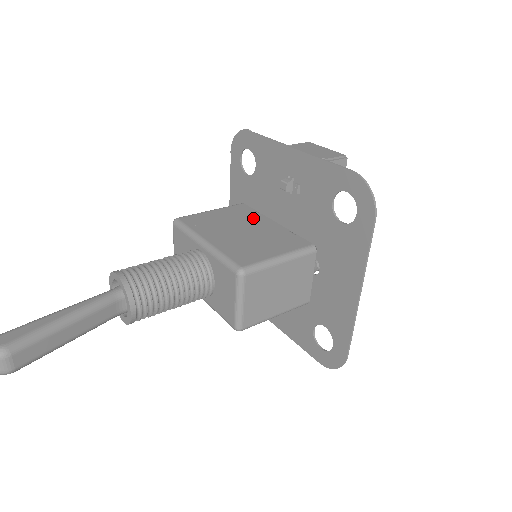
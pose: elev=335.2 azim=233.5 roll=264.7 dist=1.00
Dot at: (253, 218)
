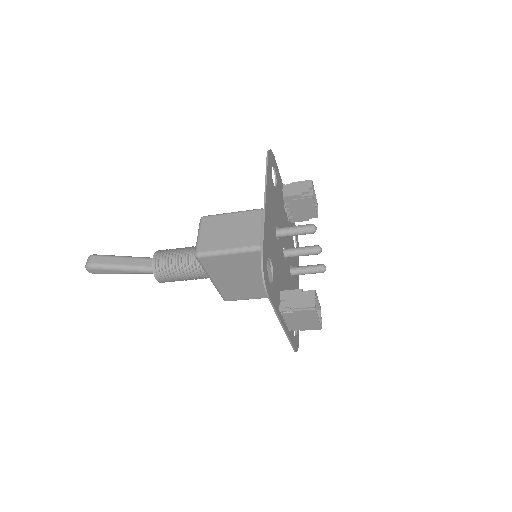
Dot at: occluded
